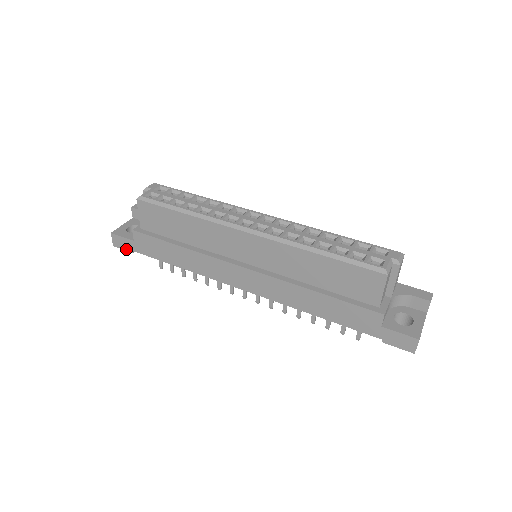
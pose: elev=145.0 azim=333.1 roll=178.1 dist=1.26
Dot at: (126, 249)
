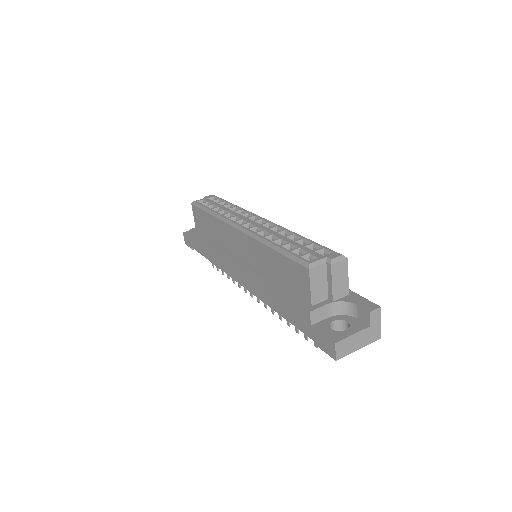
Dot at: (190, 246)
